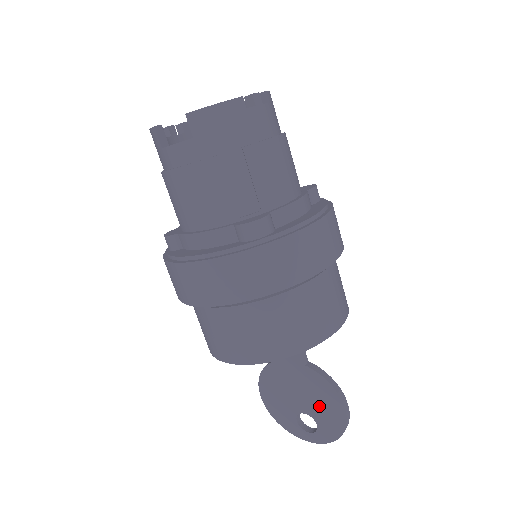
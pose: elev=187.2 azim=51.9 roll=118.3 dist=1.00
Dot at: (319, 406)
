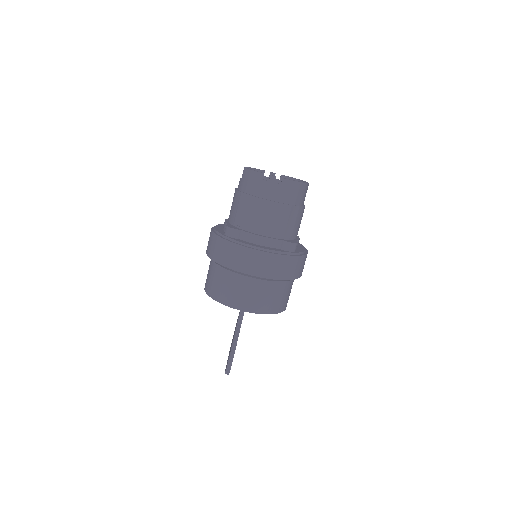
Dot at: occluded
